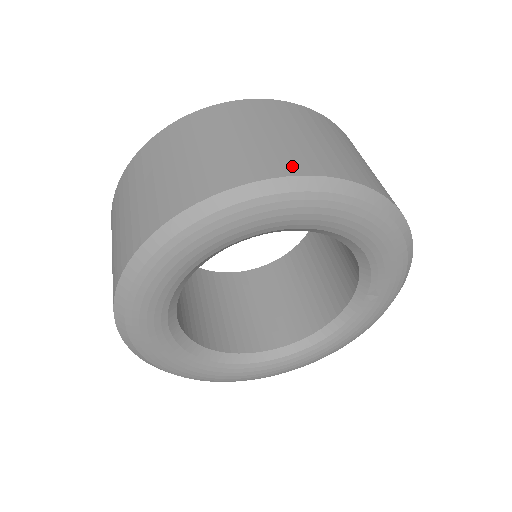
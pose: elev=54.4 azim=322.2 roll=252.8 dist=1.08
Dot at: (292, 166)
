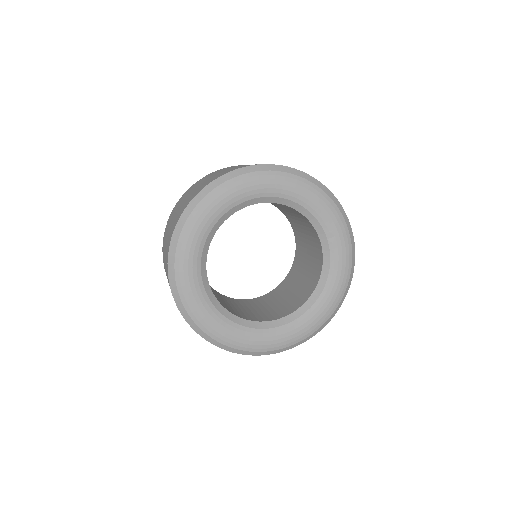
Dot at: (231, 170)
